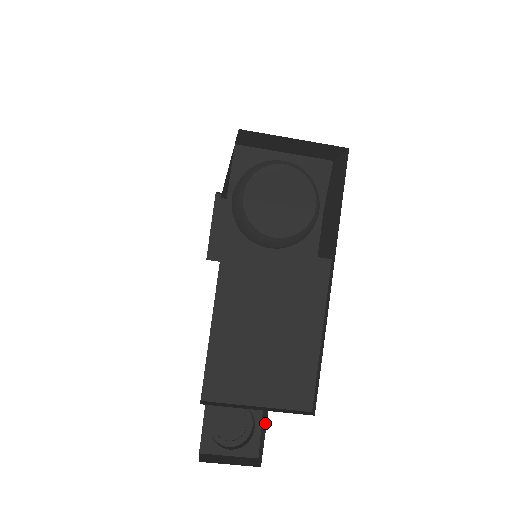
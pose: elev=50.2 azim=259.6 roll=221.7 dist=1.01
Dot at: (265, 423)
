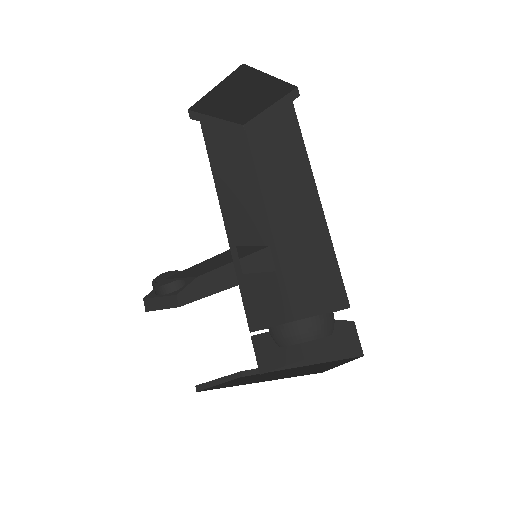
Dot at: (194, 297)
